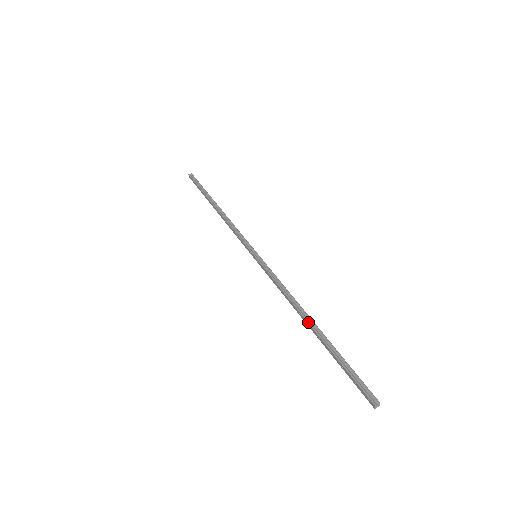
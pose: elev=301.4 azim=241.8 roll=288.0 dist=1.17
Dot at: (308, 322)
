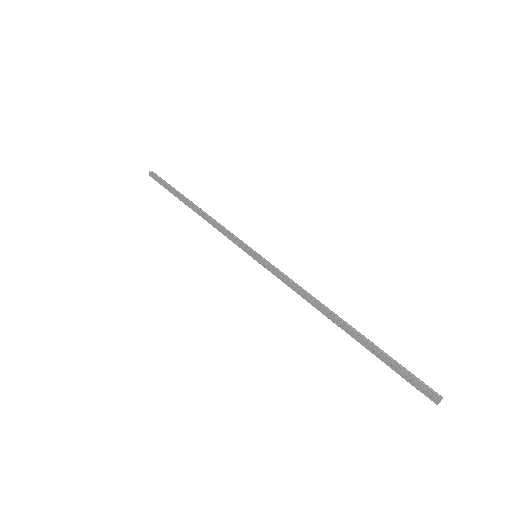
Dot at: (340, 320)
